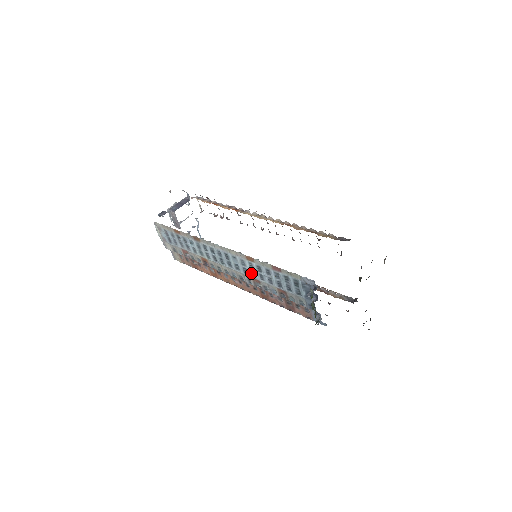
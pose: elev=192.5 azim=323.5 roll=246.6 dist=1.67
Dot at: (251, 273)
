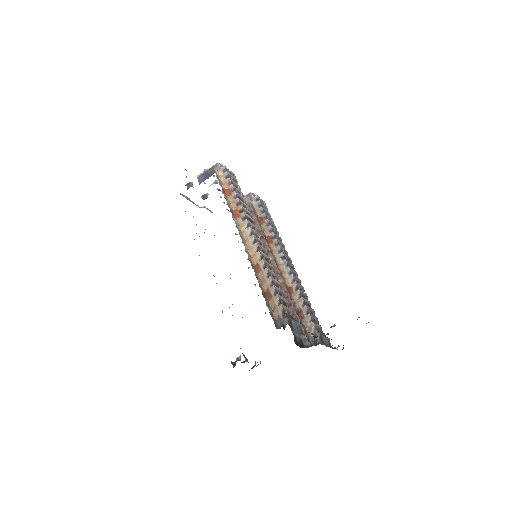
Dot at: occluded
